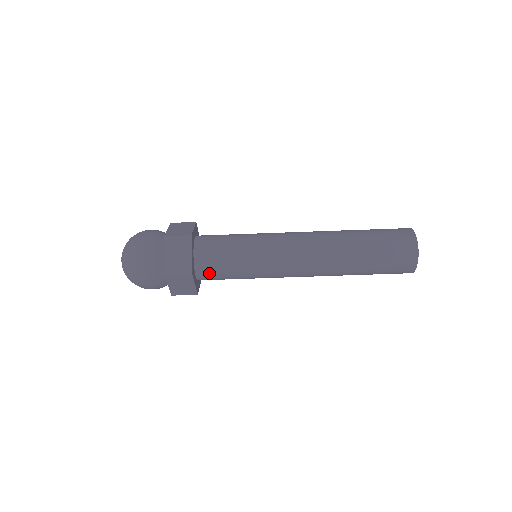
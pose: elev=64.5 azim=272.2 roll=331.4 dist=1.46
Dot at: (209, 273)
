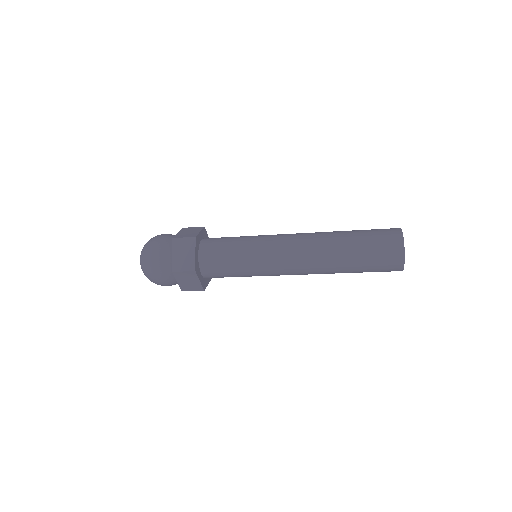
Dot at: (212, 271)
